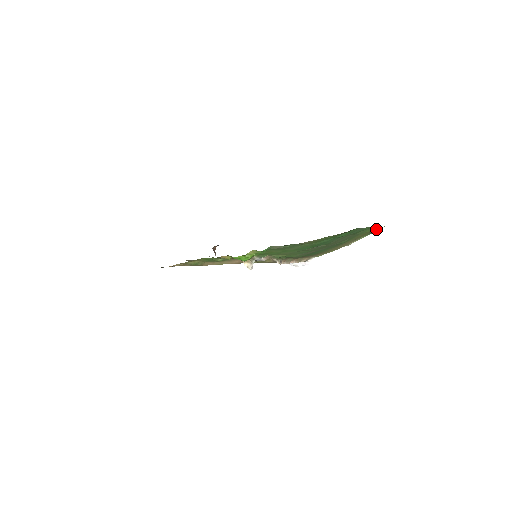
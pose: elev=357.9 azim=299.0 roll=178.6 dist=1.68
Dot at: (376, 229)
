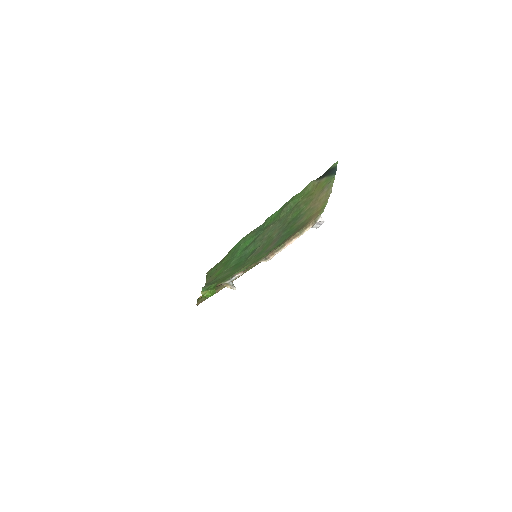
Dot at: (320, 179)
